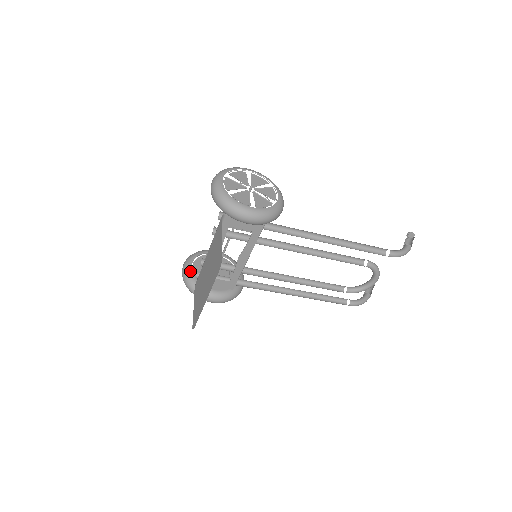
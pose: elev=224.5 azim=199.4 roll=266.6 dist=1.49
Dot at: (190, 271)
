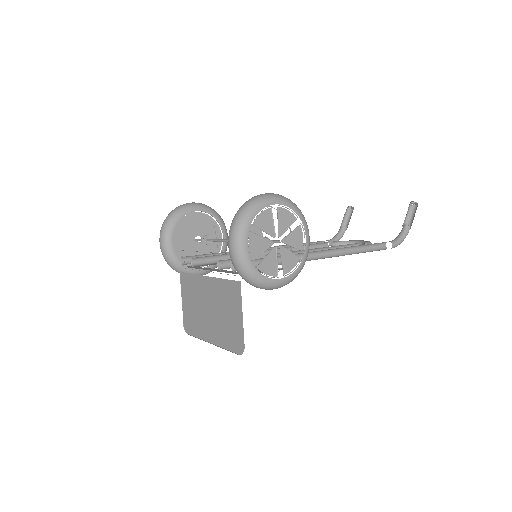
Dot at: (172, 250)
